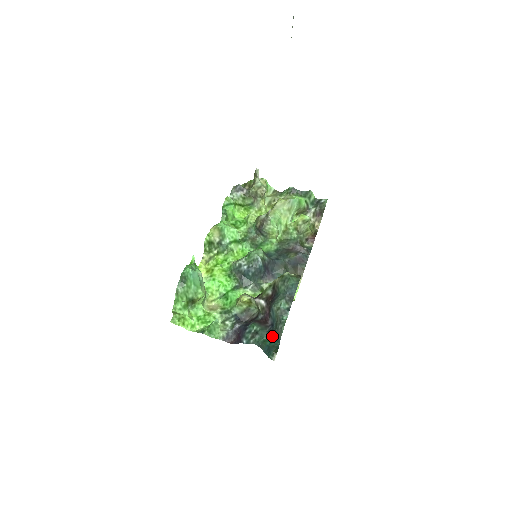
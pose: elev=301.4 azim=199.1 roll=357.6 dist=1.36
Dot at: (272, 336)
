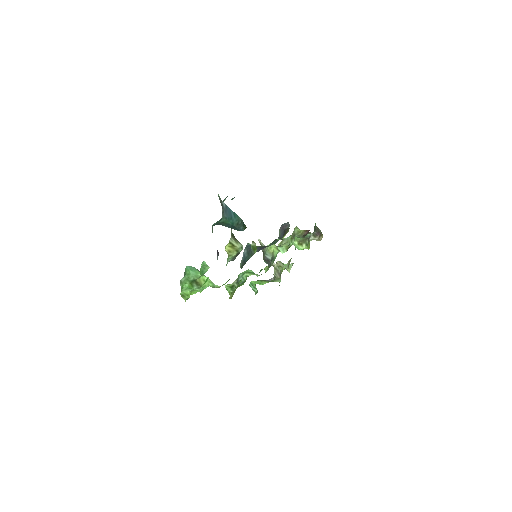
Dot at: (223, 212)
